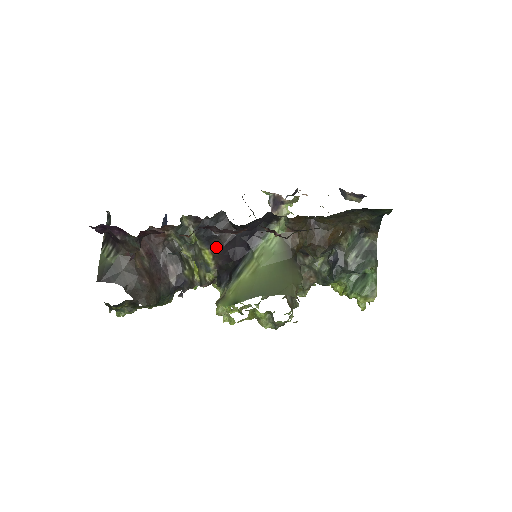
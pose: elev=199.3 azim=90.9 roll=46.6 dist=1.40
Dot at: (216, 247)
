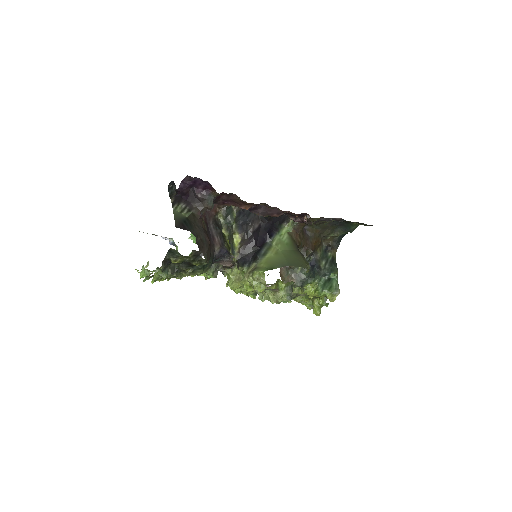
Dot at: (246, 233)
